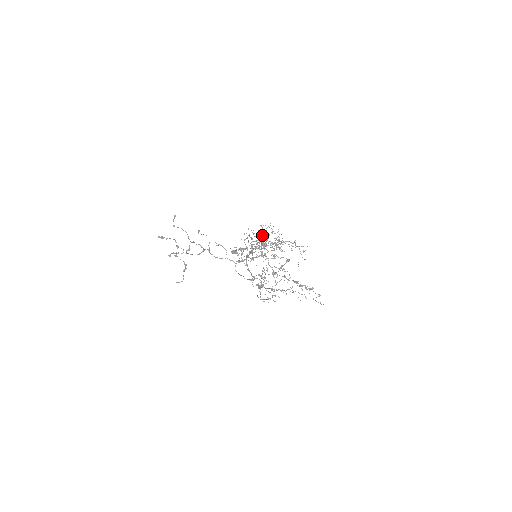
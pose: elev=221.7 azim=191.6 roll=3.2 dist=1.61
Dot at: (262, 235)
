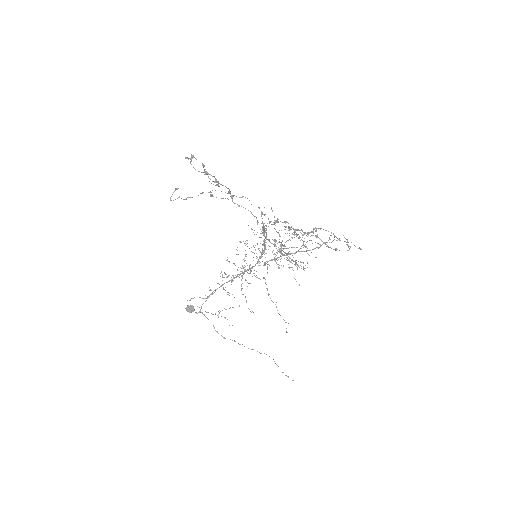
Dot at: occluded
